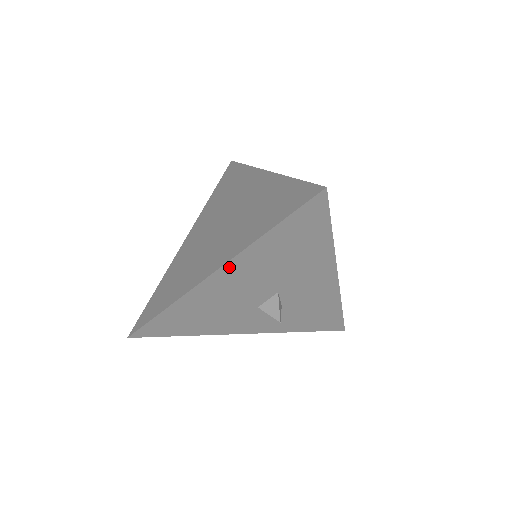
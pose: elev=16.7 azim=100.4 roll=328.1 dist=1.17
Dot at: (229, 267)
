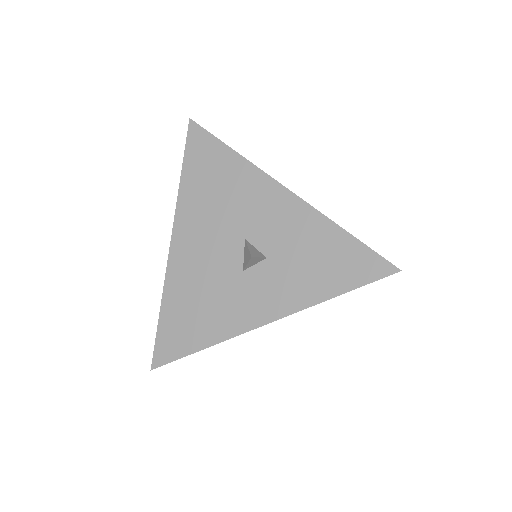
Dot at: (179, 229)
